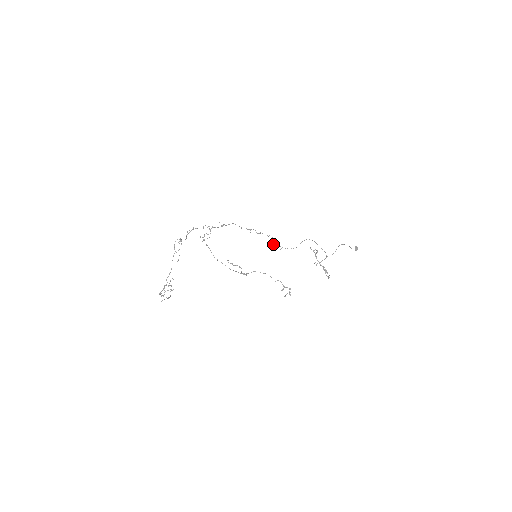
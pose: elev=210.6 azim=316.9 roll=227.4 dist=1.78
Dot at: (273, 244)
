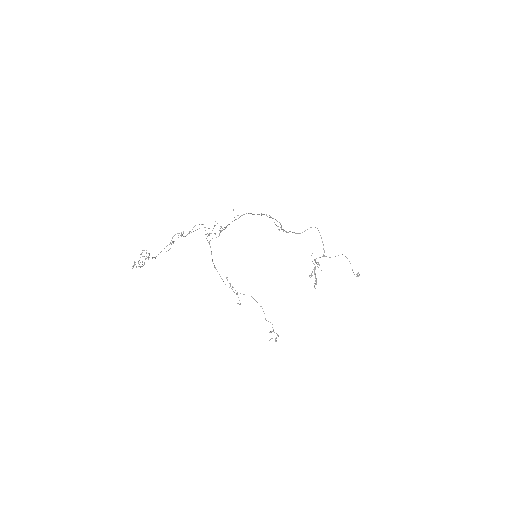
Dot at: occluded
